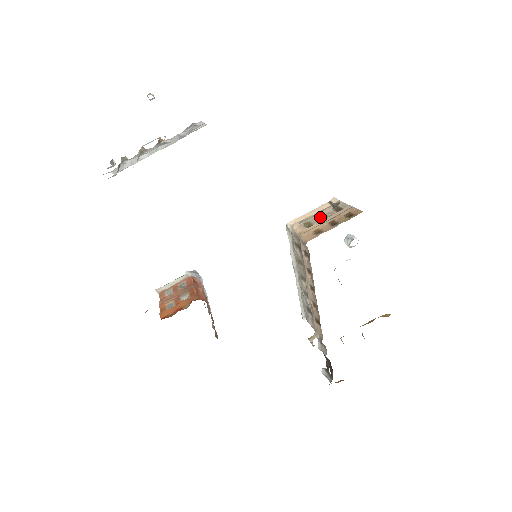
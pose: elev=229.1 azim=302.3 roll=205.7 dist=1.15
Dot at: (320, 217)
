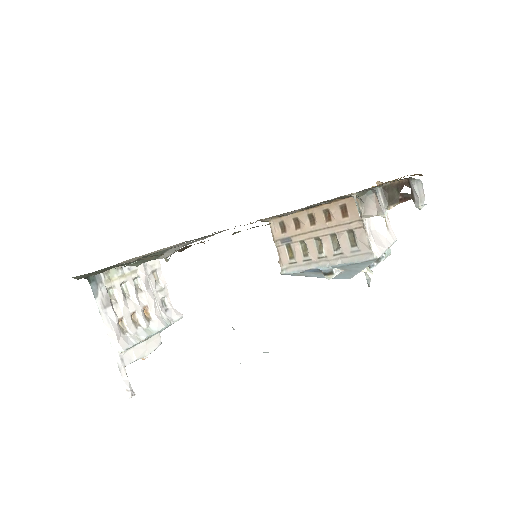
Dot at: occluded
